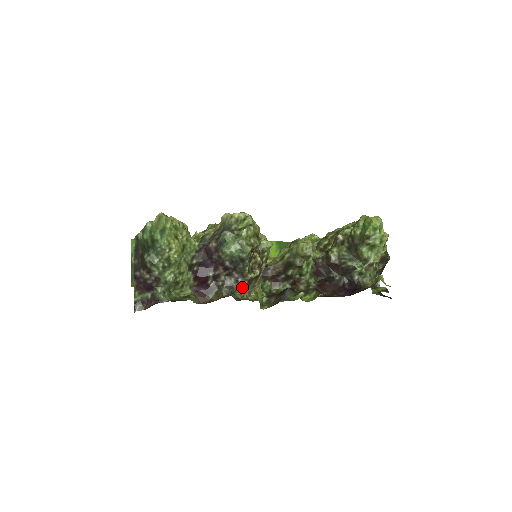
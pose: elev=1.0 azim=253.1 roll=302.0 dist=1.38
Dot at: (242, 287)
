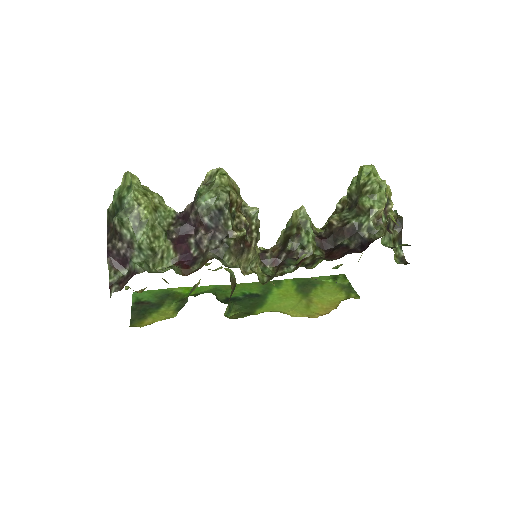
Dot at: (229, 250)
